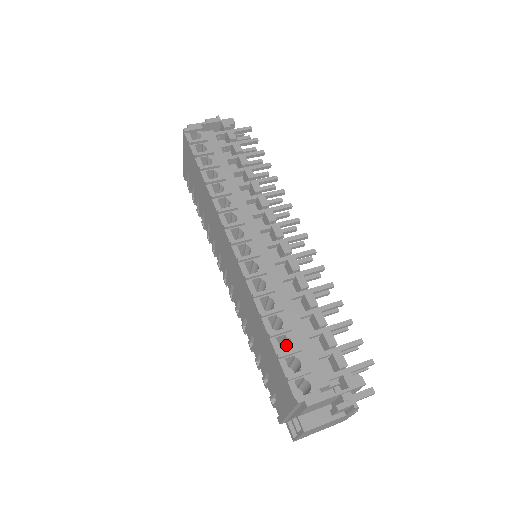
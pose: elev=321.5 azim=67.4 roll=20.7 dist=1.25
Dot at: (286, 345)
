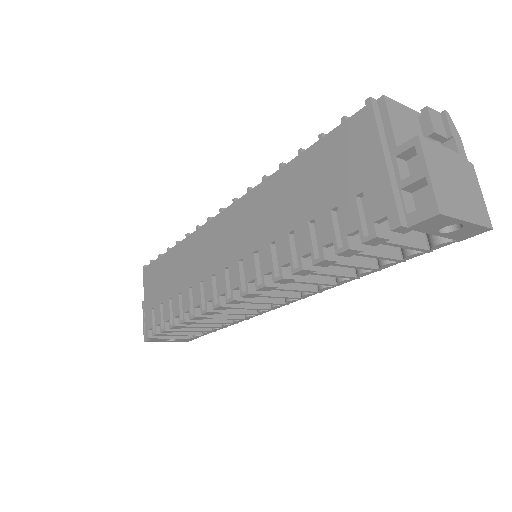
Dot at: occluded
